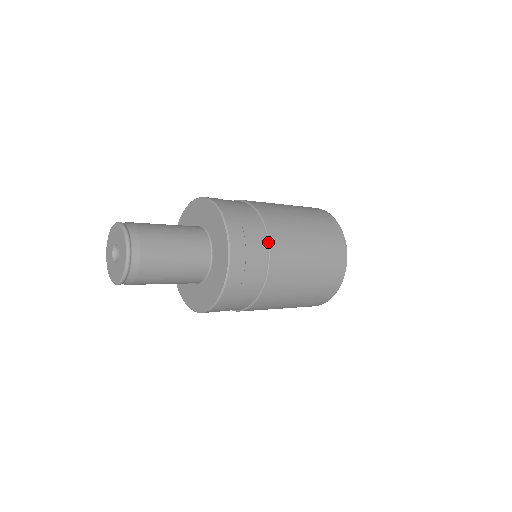
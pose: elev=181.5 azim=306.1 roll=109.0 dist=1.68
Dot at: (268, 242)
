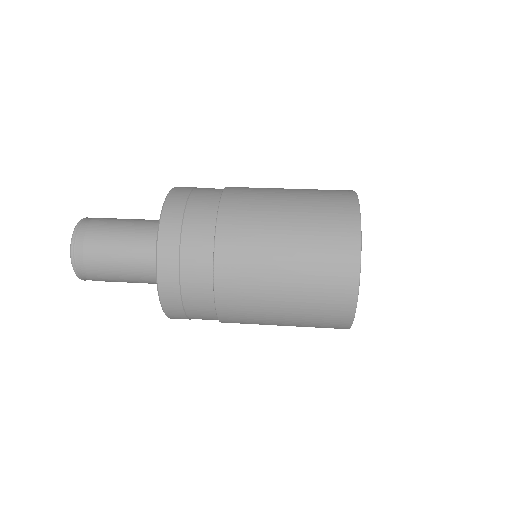
Dot at: (213, 255)
